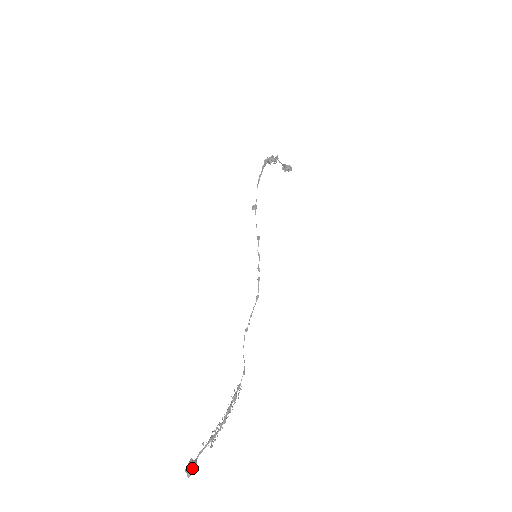
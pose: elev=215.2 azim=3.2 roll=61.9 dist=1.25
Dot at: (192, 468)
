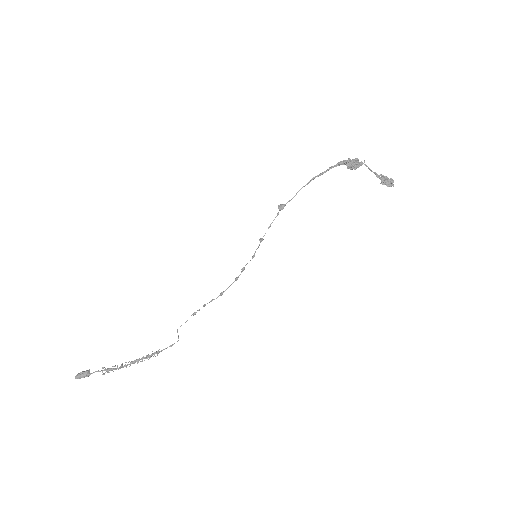
Dot at: (81, 375)
